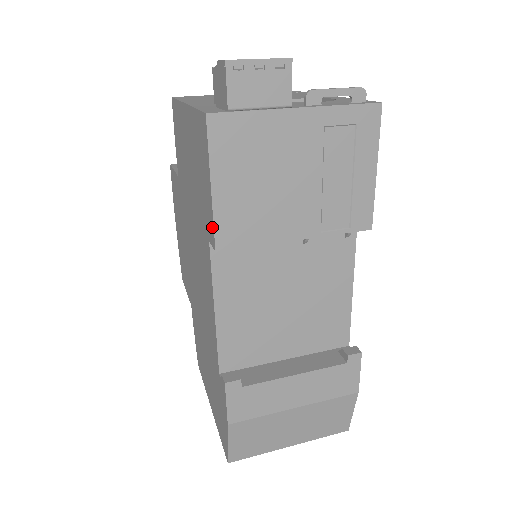
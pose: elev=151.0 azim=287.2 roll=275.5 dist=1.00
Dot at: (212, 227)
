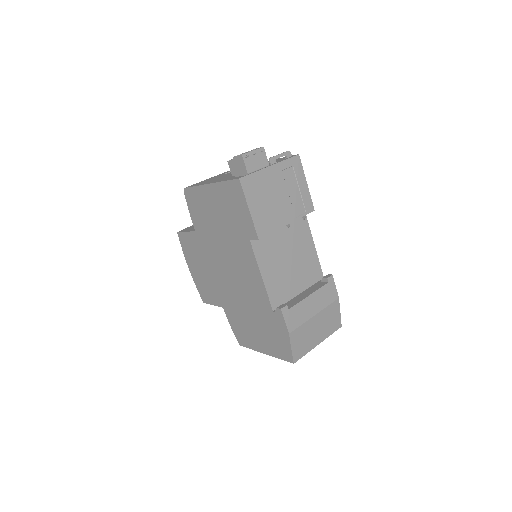
Dot at: (253, 229)
